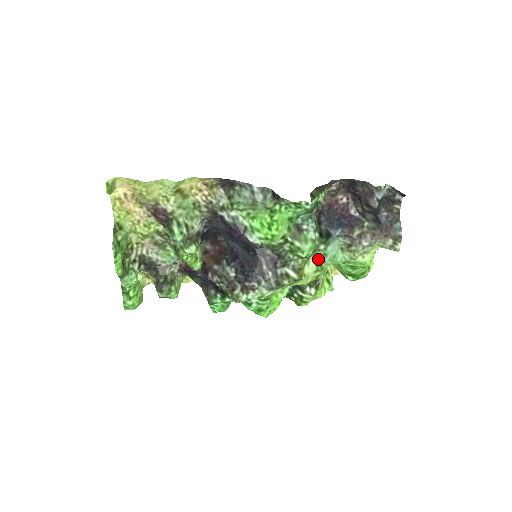
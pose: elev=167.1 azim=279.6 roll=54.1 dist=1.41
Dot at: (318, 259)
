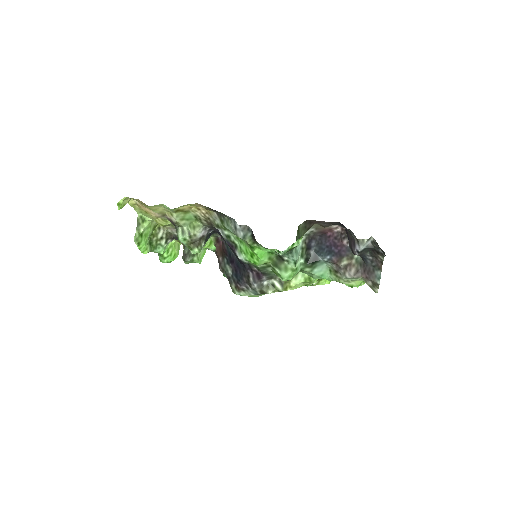
Dot at: (307, 274)
